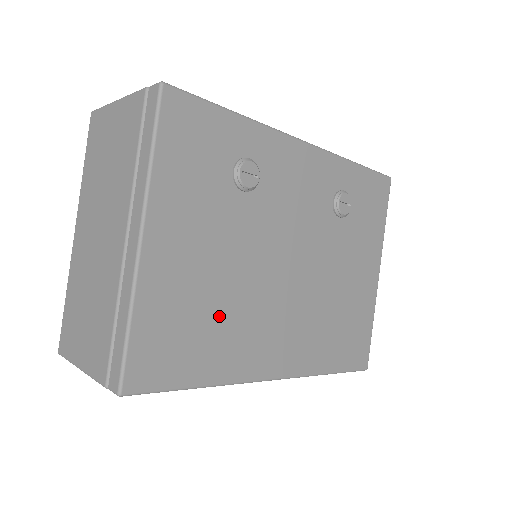
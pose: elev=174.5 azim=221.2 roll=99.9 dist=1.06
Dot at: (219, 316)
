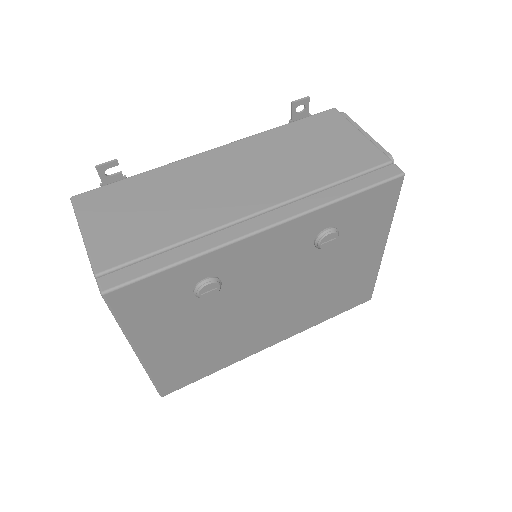
Dot at: (215, 348)
